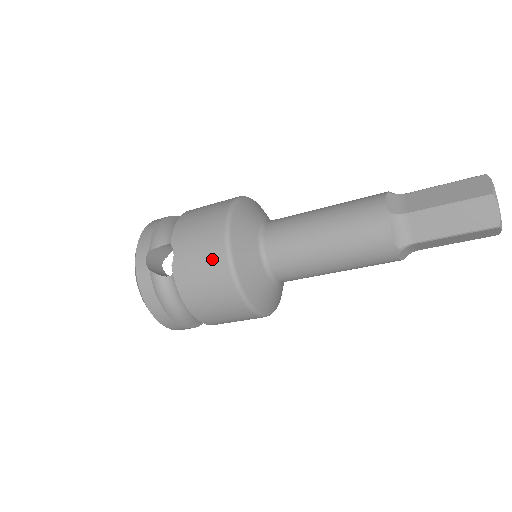
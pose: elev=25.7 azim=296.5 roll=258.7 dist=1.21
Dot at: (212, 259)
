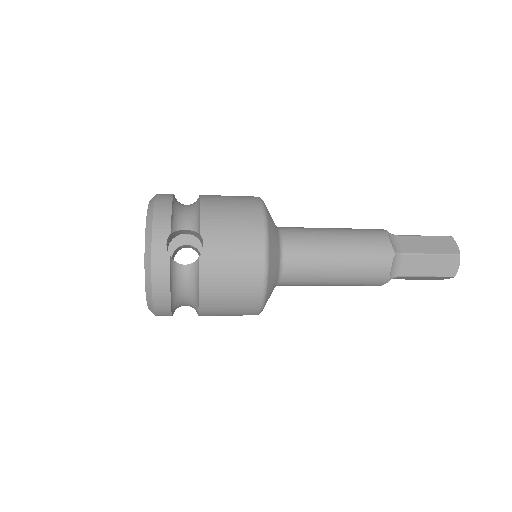
Dot at: (248, 259)
